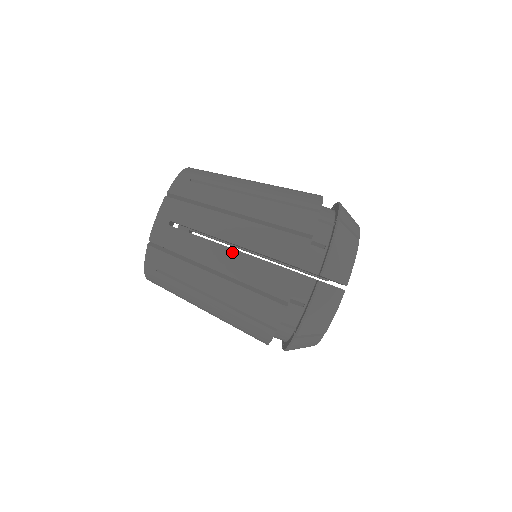
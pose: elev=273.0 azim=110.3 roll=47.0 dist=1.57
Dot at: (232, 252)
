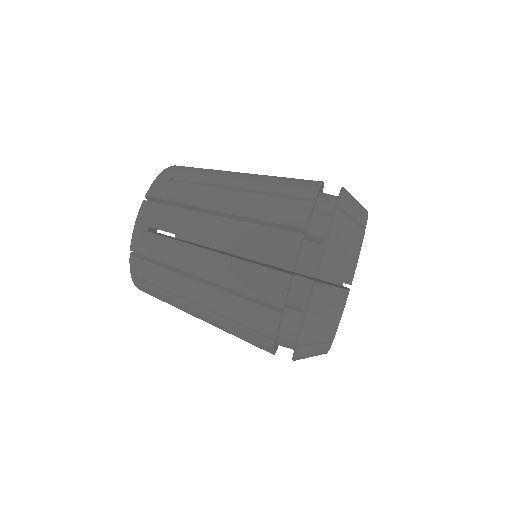
Dot at: (238, 193)
